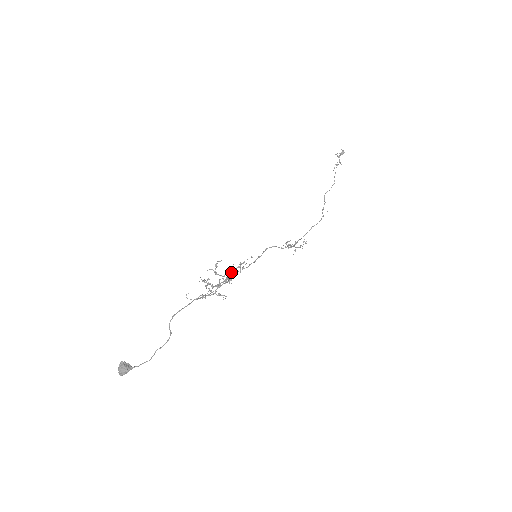
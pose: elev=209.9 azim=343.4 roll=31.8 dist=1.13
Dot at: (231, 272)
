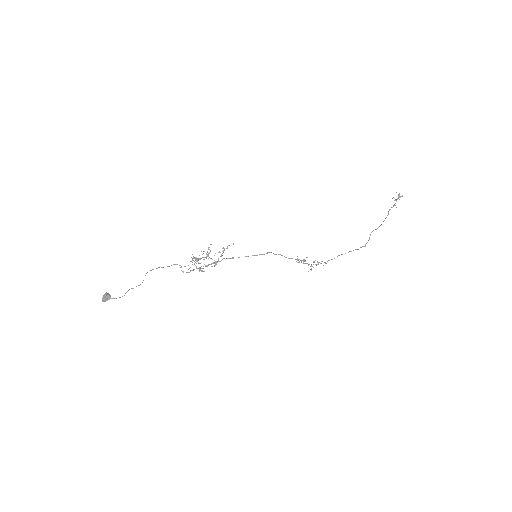
Dot at: (210, 251)
